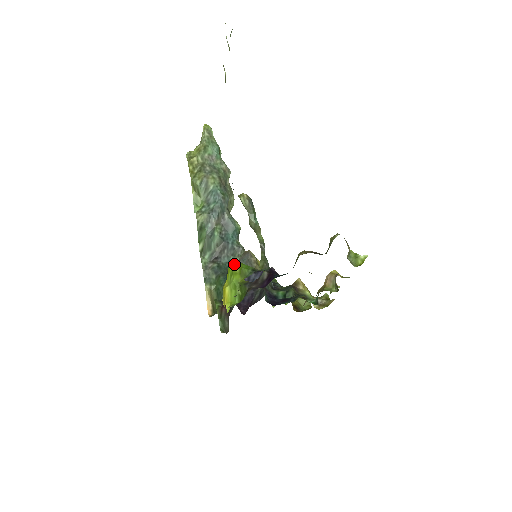
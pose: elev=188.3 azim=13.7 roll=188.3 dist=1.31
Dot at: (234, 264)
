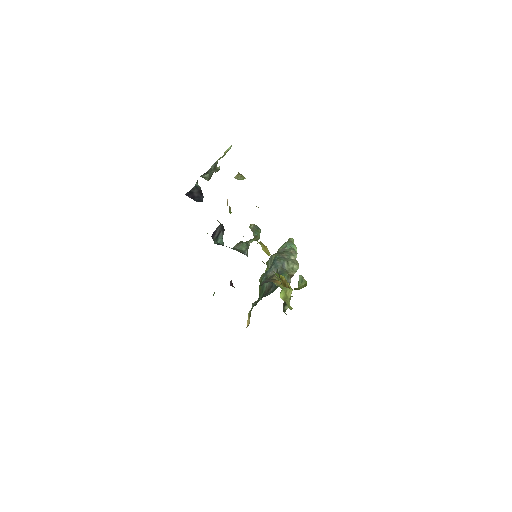
Dot at: occluded
